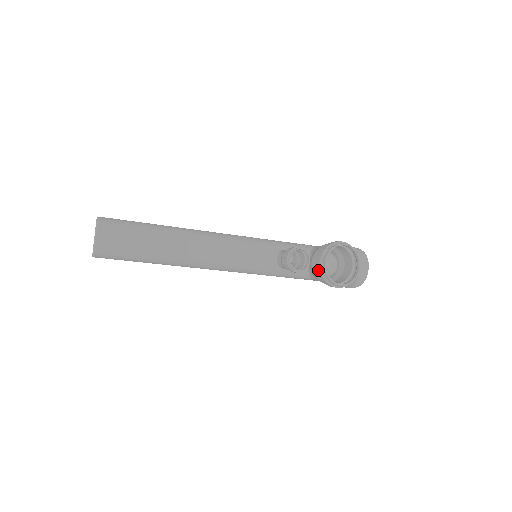
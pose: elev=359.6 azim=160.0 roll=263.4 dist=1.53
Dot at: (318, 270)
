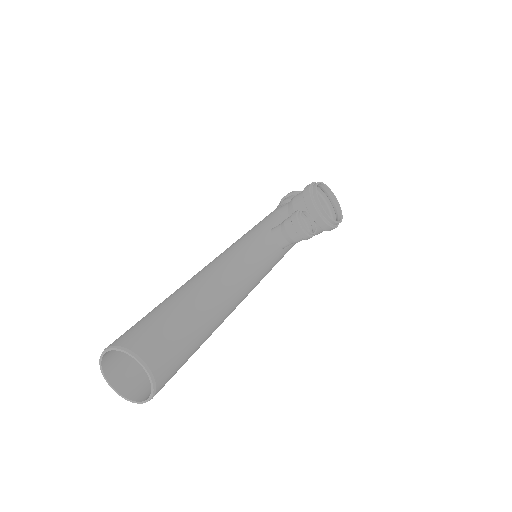
Dot at: (319, 222)
